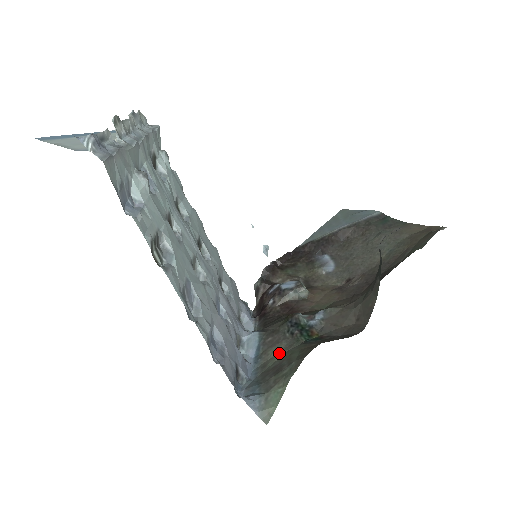
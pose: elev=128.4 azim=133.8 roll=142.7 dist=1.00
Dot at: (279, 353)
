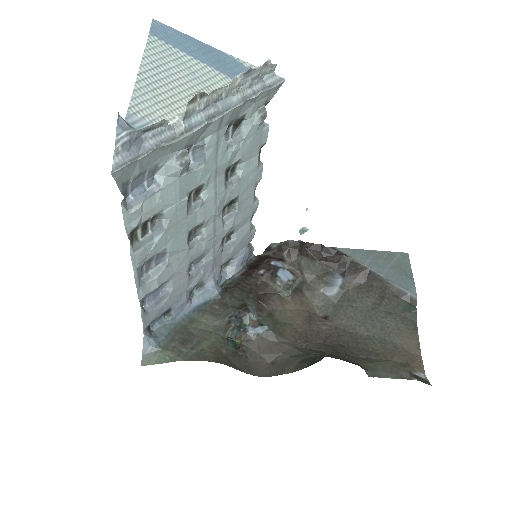
Dot at: (207, 325)
